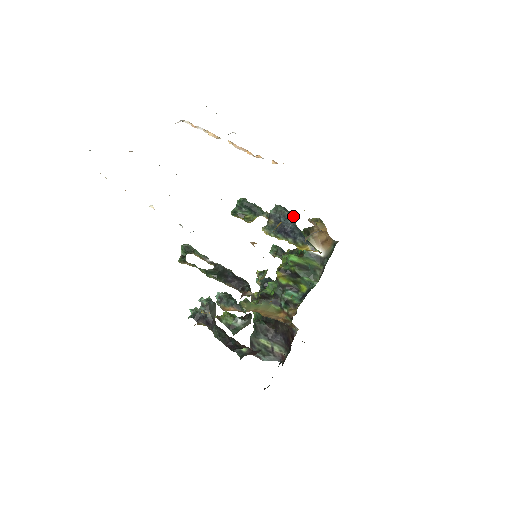
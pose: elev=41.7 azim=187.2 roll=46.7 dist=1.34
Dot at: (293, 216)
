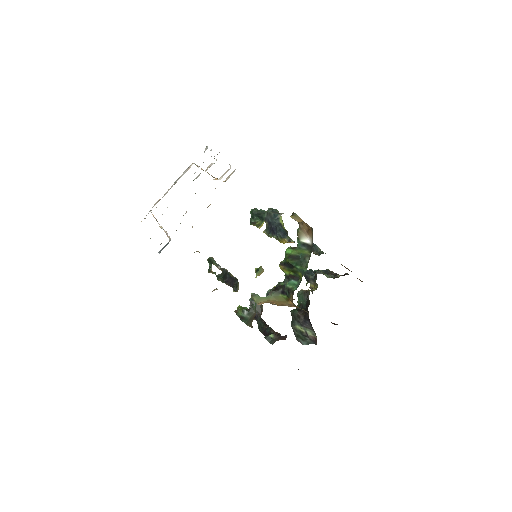
Dot at: (277, 215)
